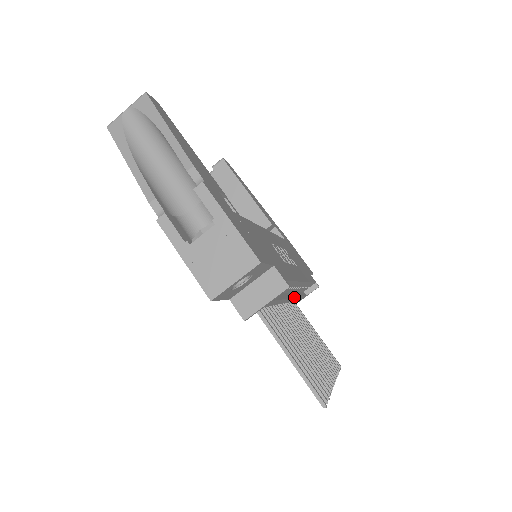
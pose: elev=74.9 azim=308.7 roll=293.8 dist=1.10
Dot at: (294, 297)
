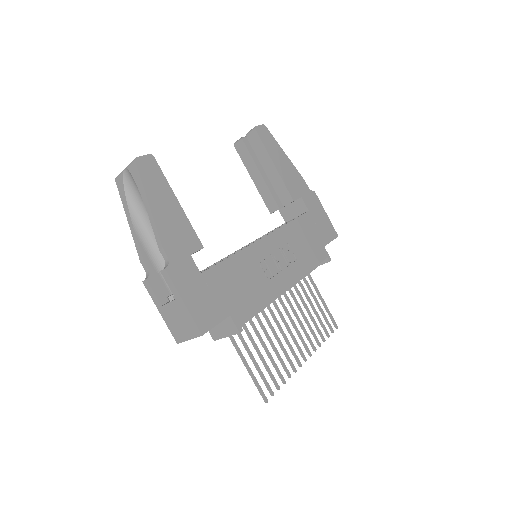
Dot at: (284, 292)
